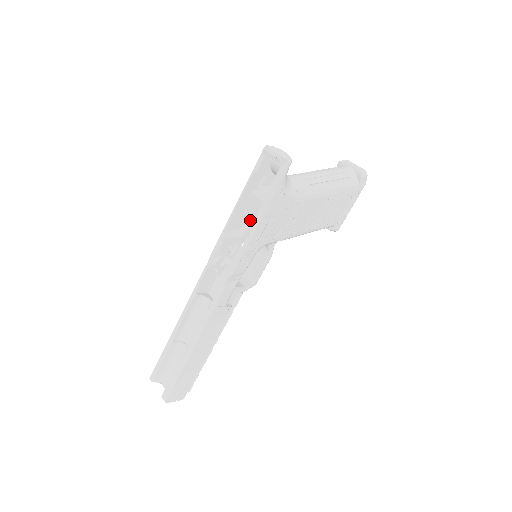
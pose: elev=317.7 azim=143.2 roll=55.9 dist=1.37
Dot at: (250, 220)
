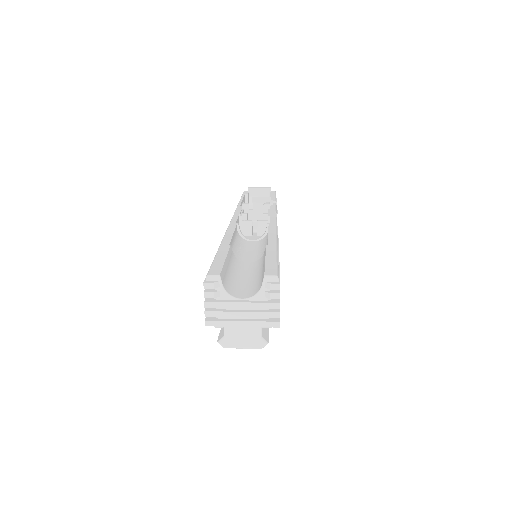
Dot at: occluded
